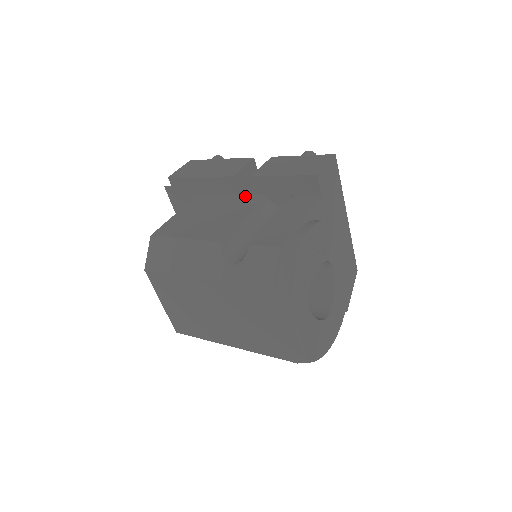
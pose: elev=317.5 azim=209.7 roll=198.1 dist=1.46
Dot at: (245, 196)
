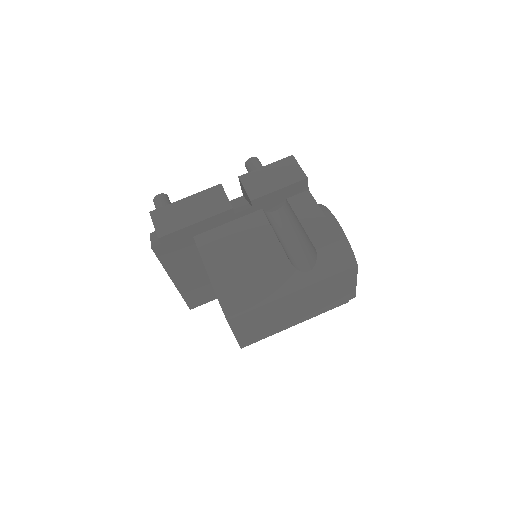
Dot at: (245, 218)
